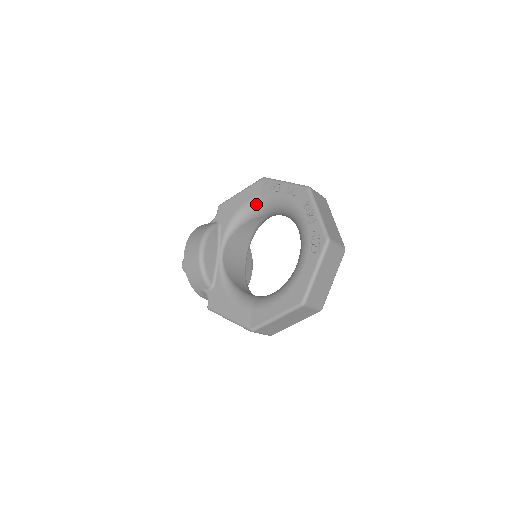
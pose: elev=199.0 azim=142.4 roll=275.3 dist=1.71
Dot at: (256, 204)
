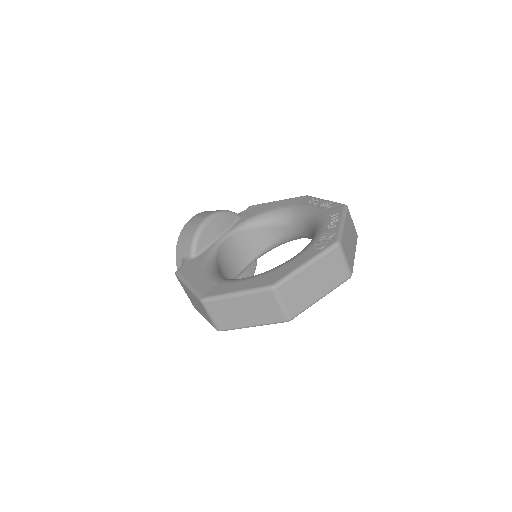
Dot at: (286, 211)
